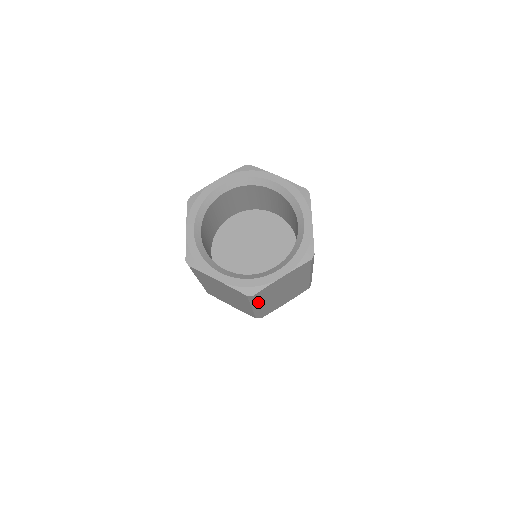
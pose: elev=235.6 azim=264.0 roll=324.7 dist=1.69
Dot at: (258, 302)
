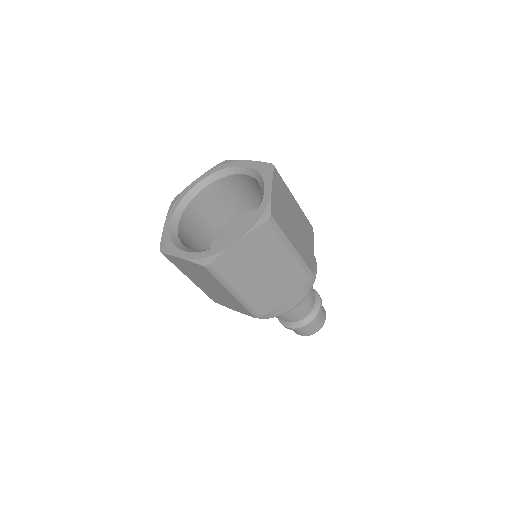
Dot at: (286, 234)
